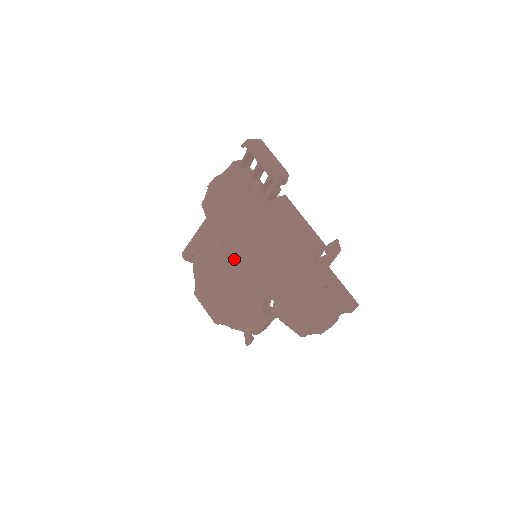
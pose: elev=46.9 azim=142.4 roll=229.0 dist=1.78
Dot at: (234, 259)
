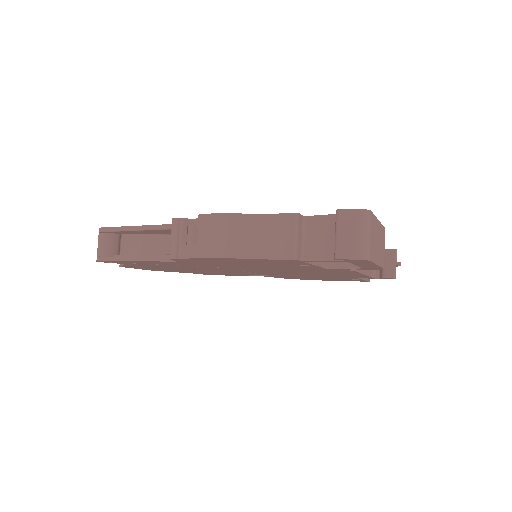
Dot at: occluded
